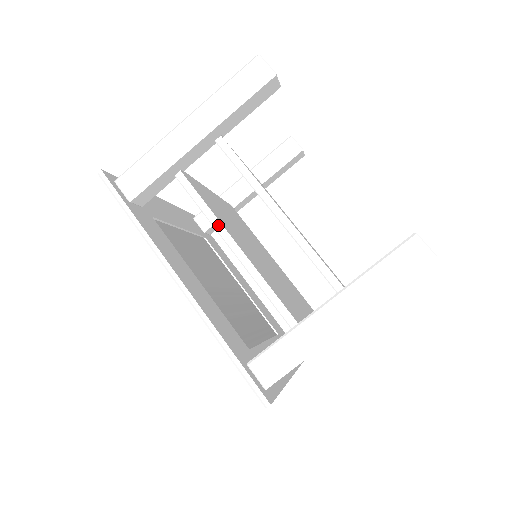
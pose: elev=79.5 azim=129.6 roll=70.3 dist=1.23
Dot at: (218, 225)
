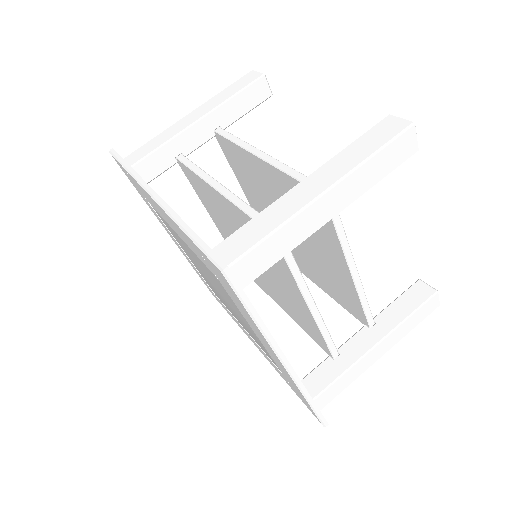
Dot at: (206, 176)
